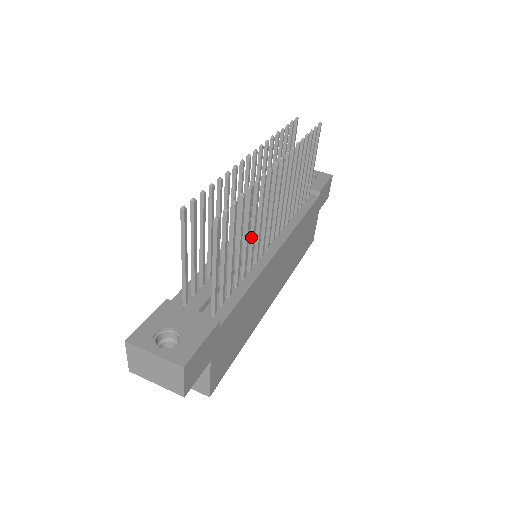
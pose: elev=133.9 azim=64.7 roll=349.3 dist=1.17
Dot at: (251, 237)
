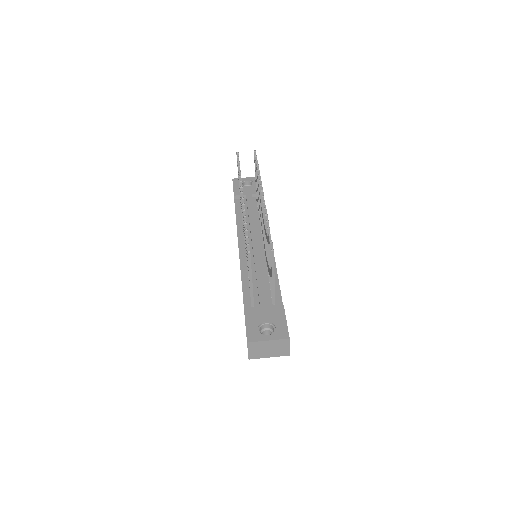
Dot at: occluded
